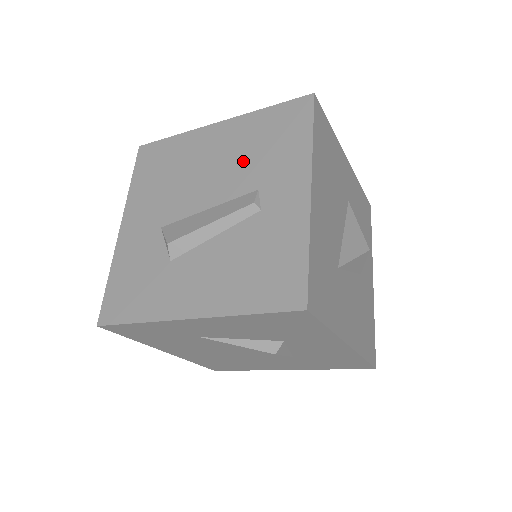
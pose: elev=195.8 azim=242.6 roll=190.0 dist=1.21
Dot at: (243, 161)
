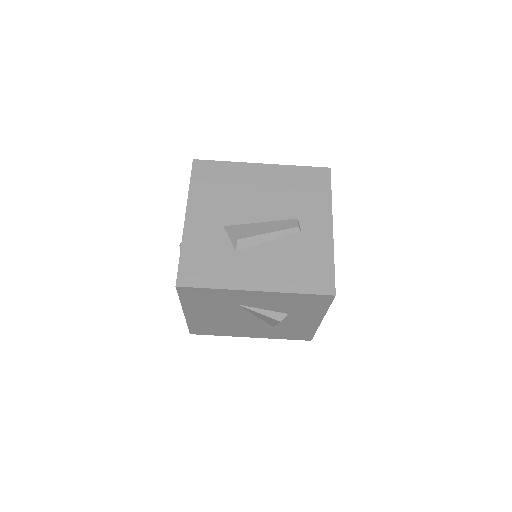
Dot at: (285, 197)
